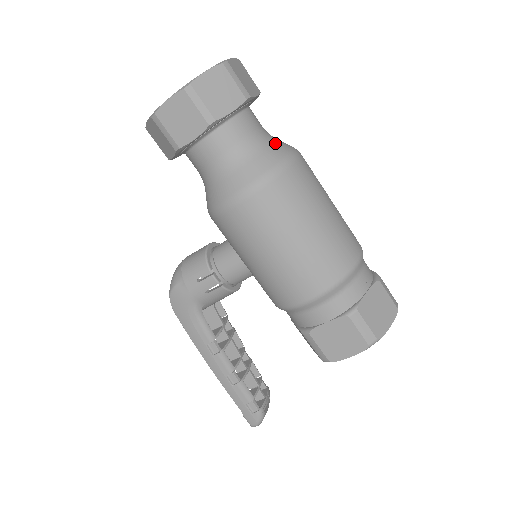
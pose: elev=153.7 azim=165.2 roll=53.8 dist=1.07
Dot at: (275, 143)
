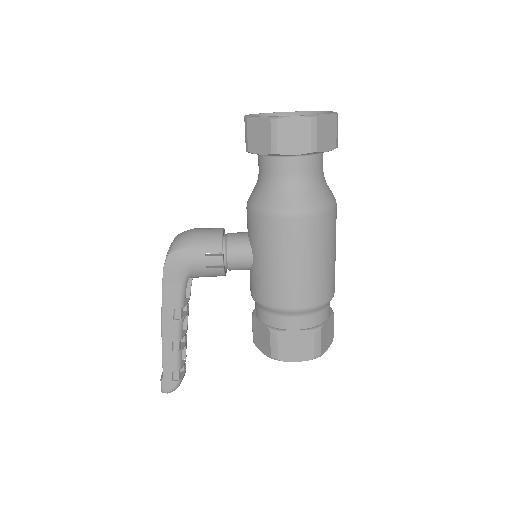
Dot at: (328, 186)
